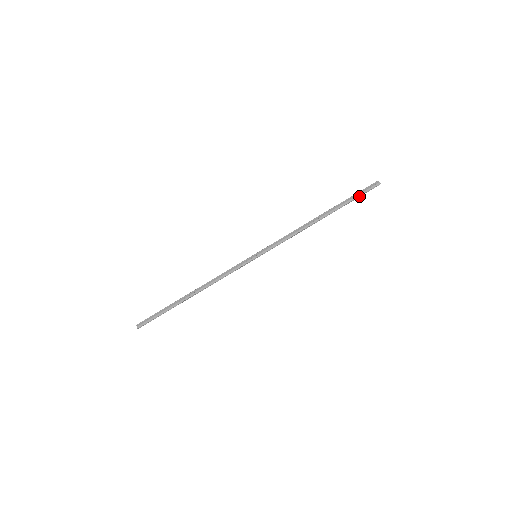
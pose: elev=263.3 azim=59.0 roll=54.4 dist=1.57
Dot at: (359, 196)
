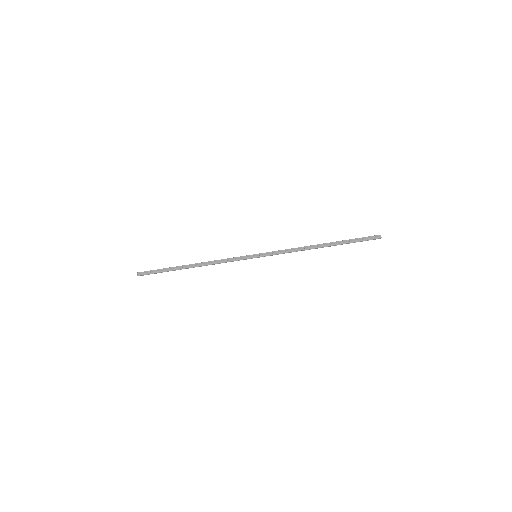
Dot at: (360, 241)
